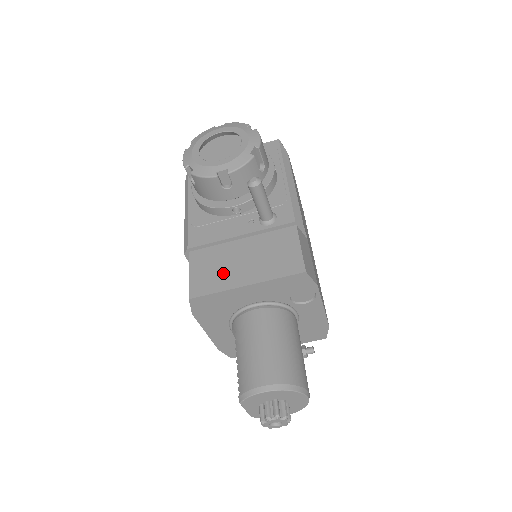
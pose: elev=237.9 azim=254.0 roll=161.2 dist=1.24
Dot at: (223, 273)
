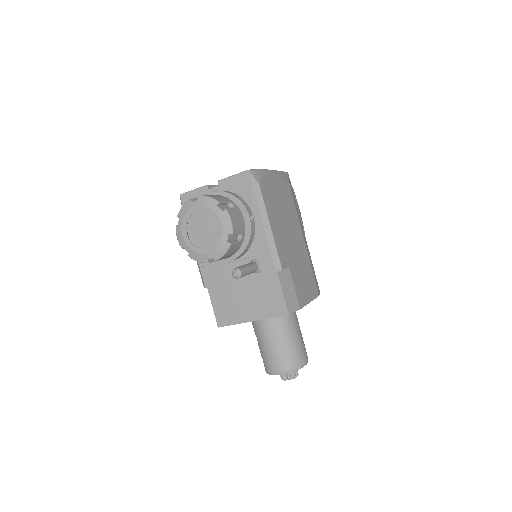
Dot at: (235, 310)
